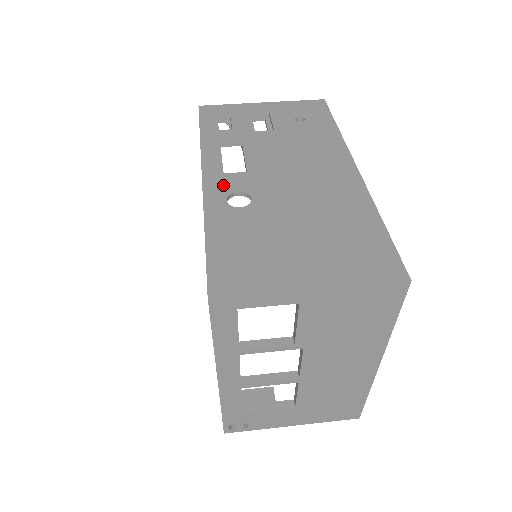
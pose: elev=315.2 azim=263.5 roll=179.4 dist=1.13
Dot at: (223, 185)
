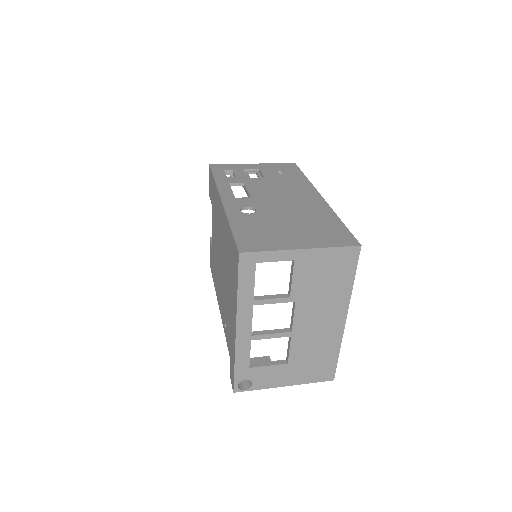
Dot at: (236, 203)
